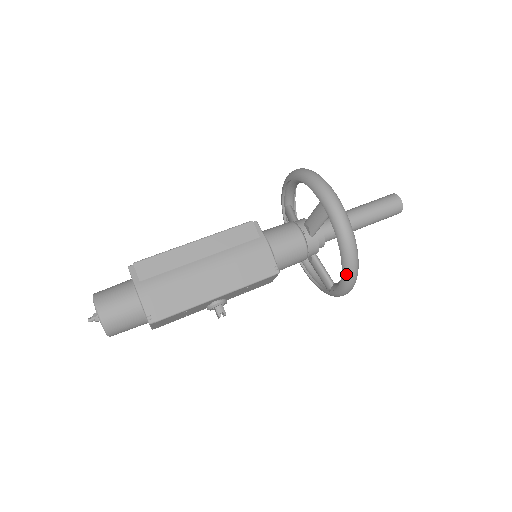
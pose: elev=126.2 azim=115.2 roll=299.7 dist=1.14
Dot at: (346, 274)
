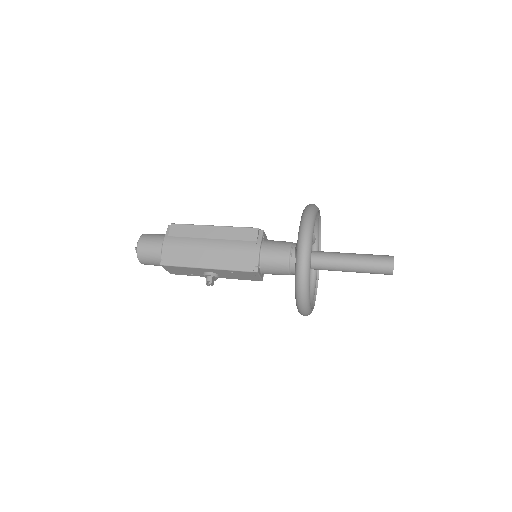
Dot at: (296, 293)
